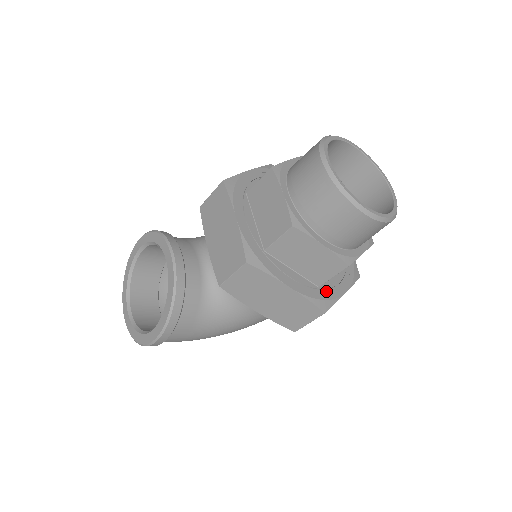
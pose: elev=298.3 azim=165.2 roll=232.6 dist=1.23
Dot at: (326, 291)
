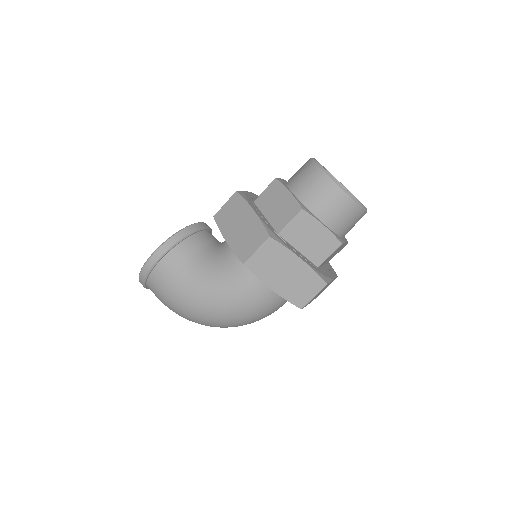
Dot at: (282, 240)
